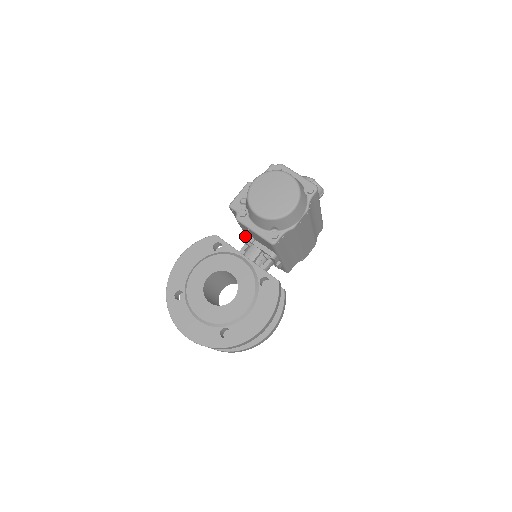
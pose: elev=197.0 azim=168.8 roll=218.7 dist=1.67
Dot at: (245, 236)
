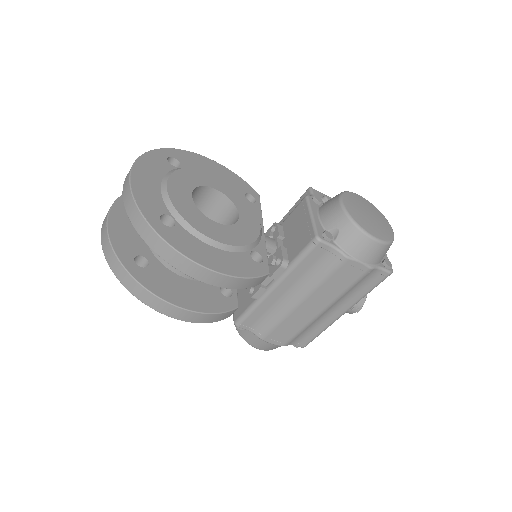
Dot at: (279, 226)
